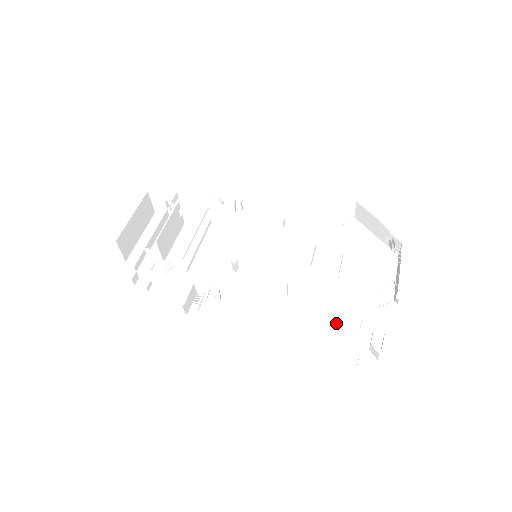
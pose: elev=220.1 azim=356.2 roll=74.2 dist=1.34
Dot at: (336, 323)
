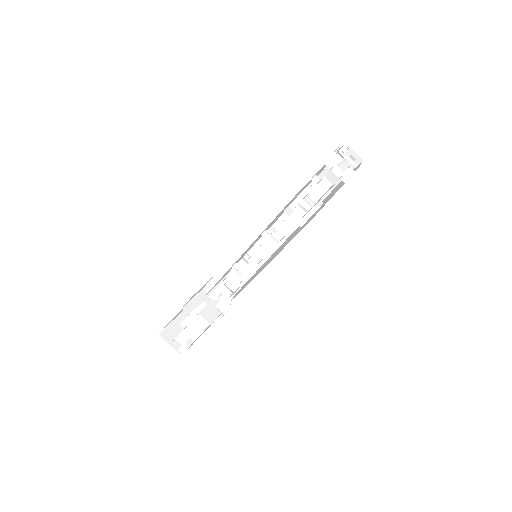
Dot at: (316, 213)
